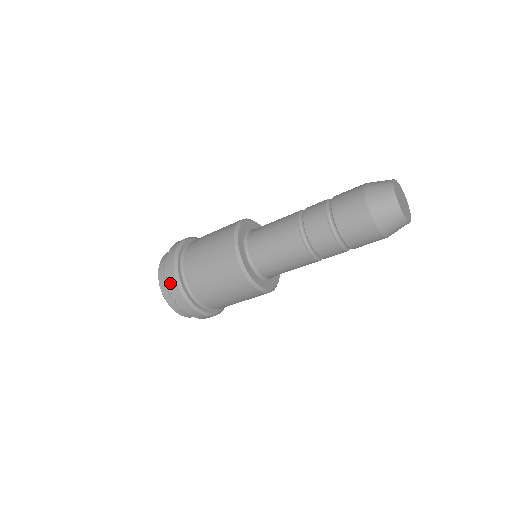
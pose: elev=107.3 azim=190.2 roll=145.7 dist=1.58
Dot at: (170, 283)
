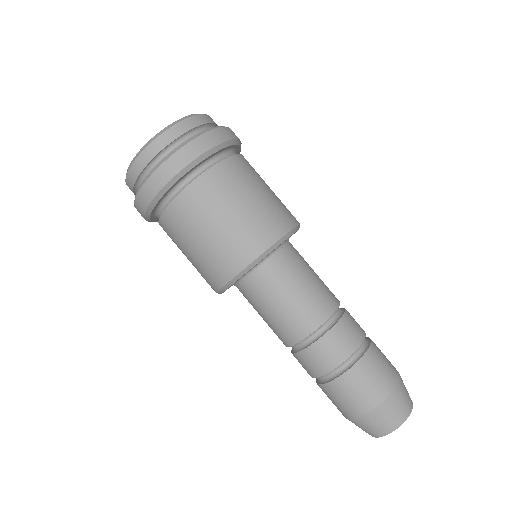
Dot at: (145, 189)
